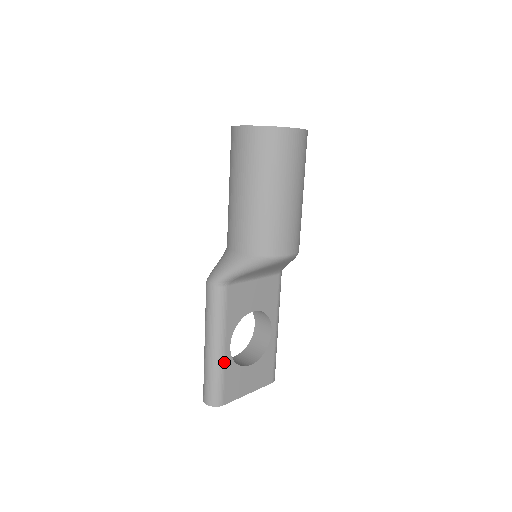
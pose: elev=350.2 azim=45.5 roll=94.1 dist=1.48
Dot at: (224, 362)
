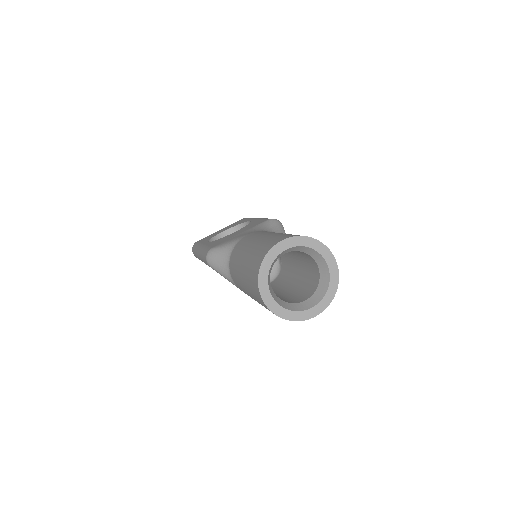
Dot at: occluded
